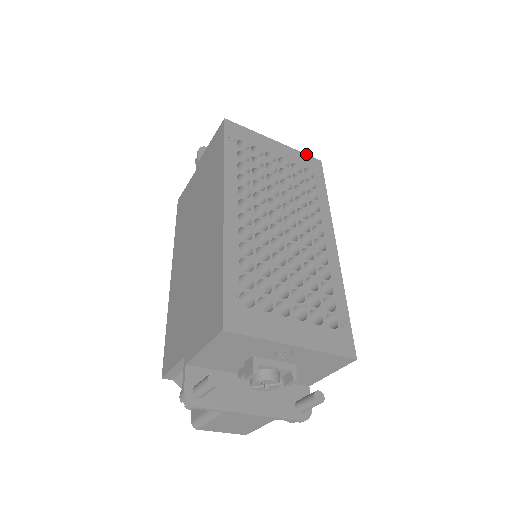
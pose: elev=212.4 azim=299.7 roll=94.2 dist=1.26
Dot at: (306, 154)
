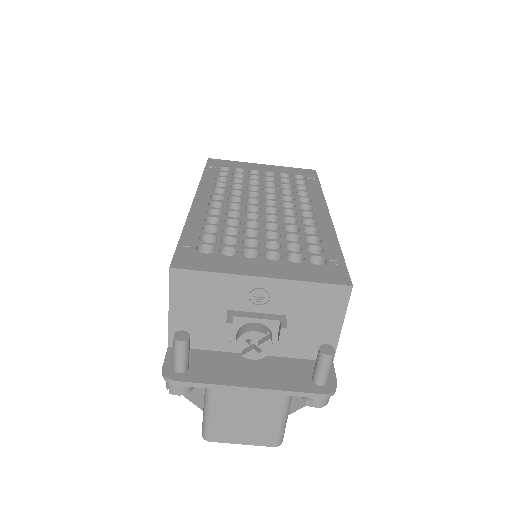
Dot at: (297, 168)
